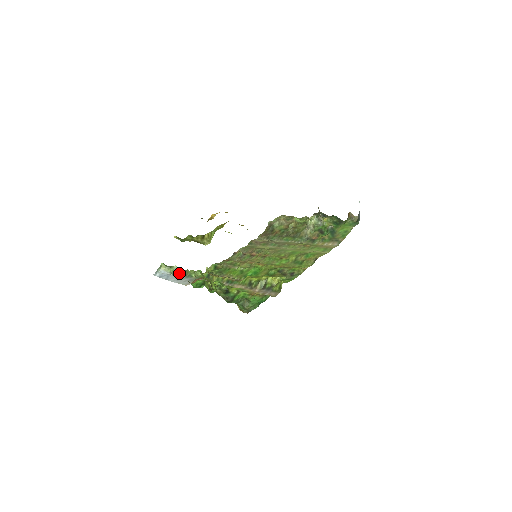
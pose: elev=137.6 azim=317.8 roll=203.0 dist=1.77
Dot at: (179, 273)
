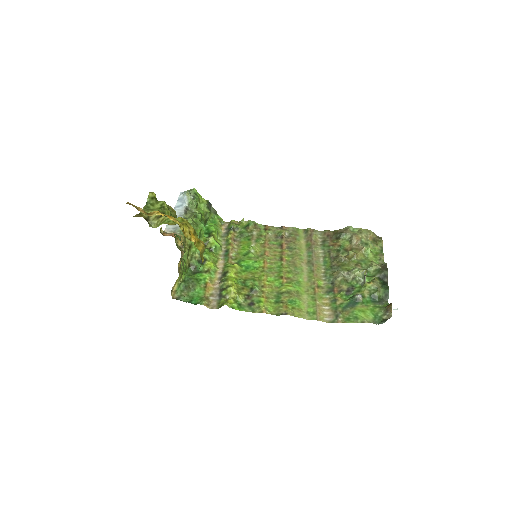
Dot at: (193, 210)
